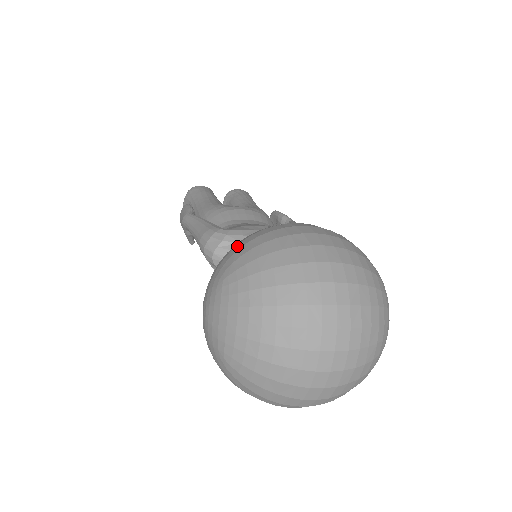
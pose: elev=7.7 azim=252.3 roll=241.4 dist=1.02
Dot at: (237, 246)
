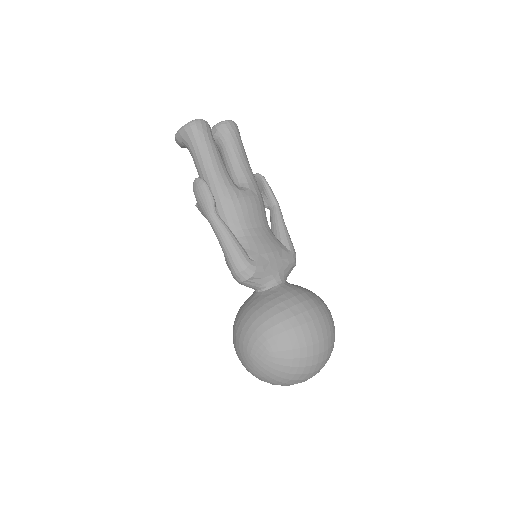
Dot at: (278, 326)
